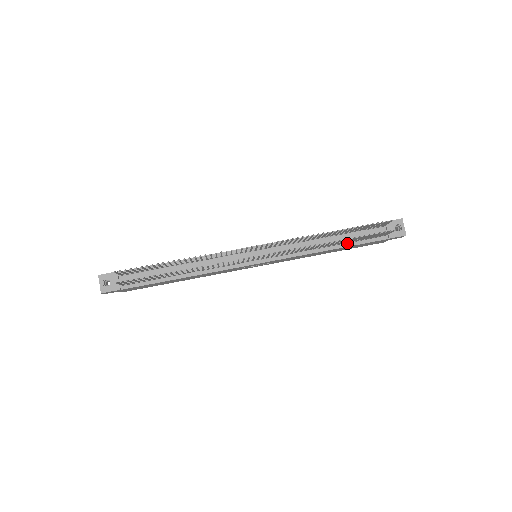
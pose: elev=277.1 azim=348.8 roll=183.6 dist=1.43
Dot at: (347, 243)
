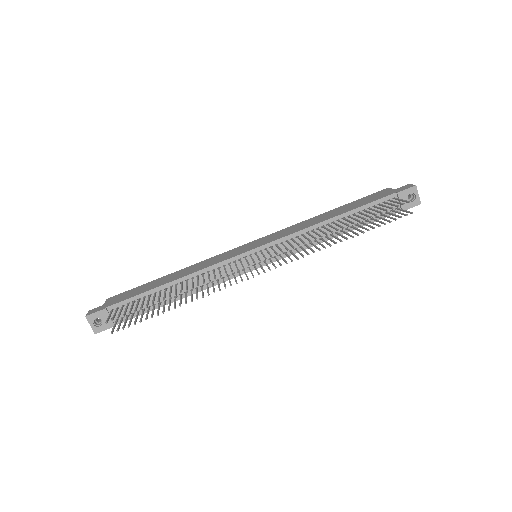
Dot at: (356, 225)
